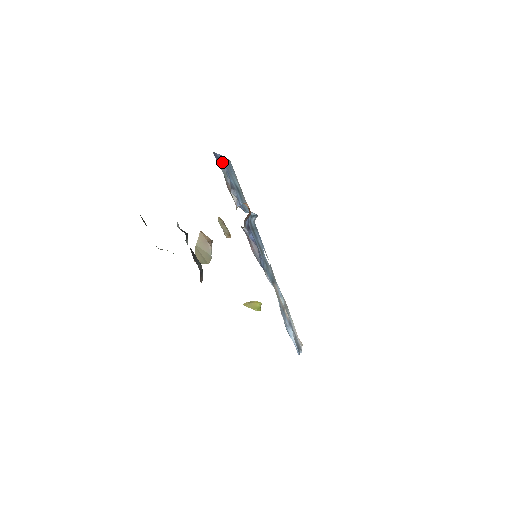
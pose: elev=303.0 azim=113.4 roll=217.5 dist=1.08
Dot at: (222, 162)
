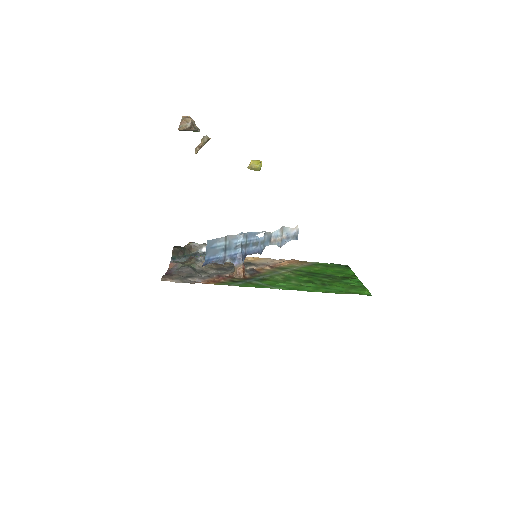
Dot at: (209, 262)
